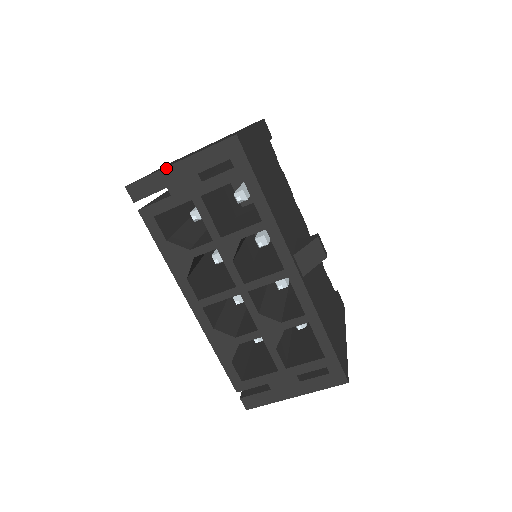
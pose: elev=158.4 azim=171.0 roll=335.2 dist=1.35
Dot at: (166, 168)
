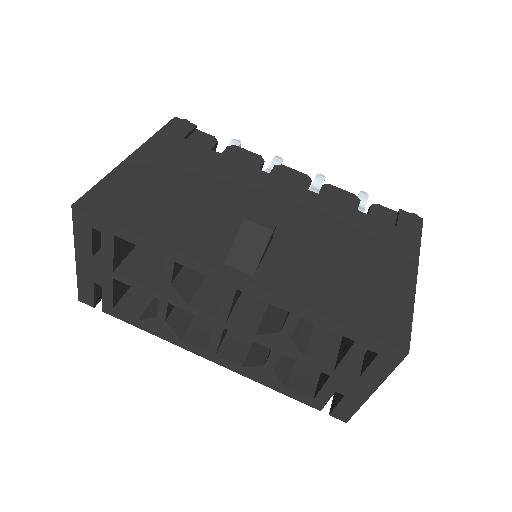
Dot at: (77, 269)
